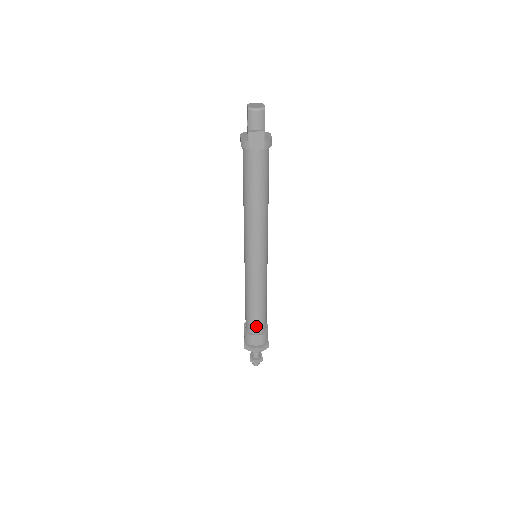
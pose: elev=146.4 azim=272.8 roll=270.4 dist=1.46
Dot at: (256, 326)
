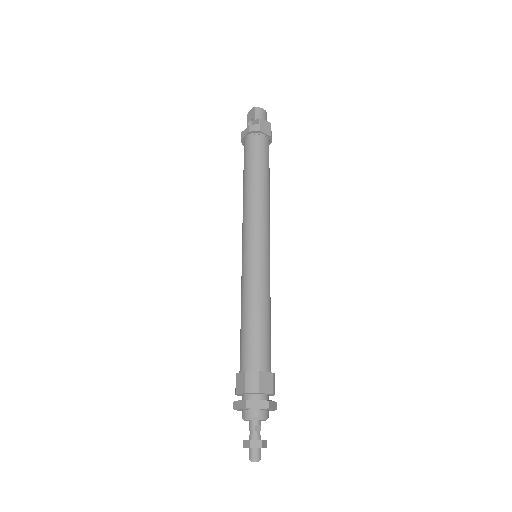
Dot at: (264, 356)
